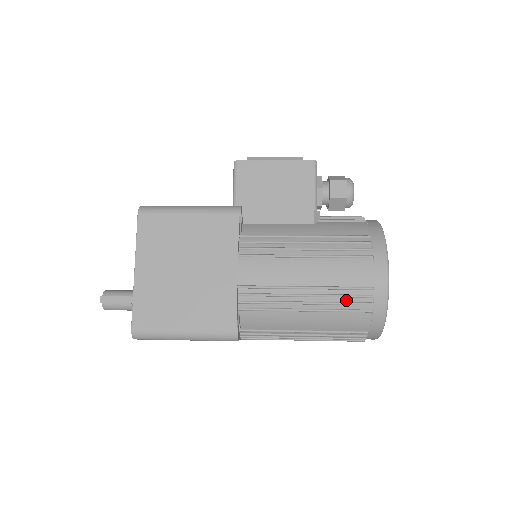
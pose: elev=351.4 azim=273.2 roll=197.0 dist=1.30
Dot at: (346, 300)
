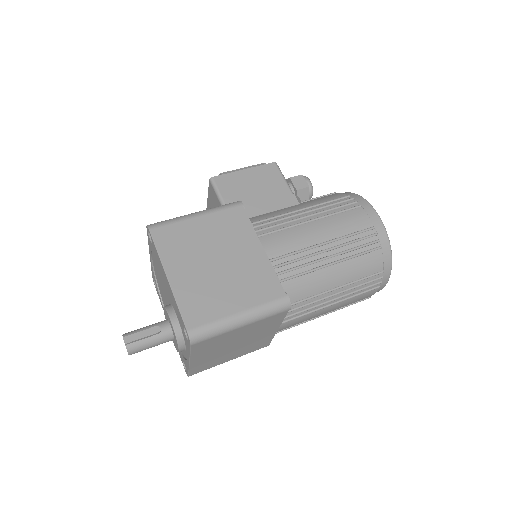
Dot at: (359, 244)
